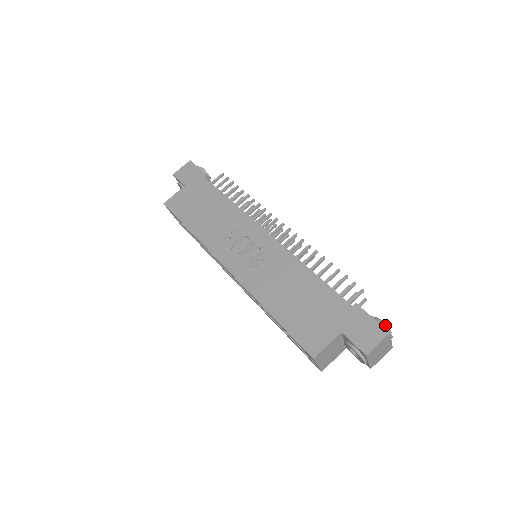
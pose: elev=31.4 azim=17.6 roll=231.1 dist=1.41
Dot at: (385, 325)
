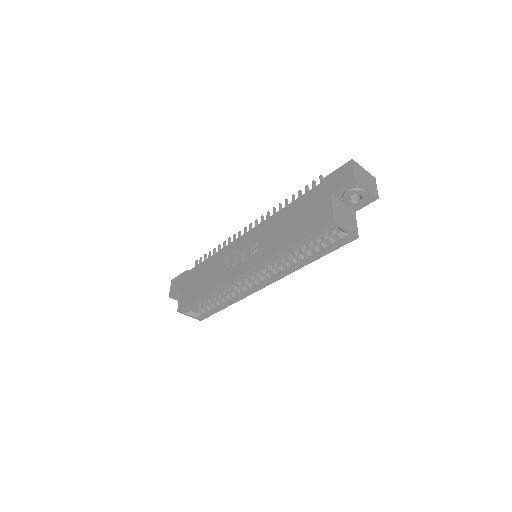
Dot at: occluded
